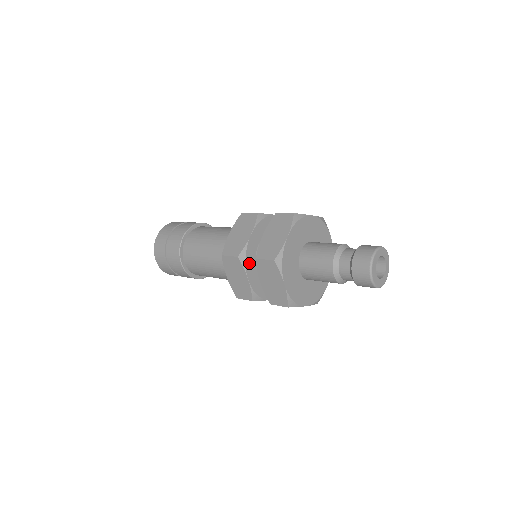
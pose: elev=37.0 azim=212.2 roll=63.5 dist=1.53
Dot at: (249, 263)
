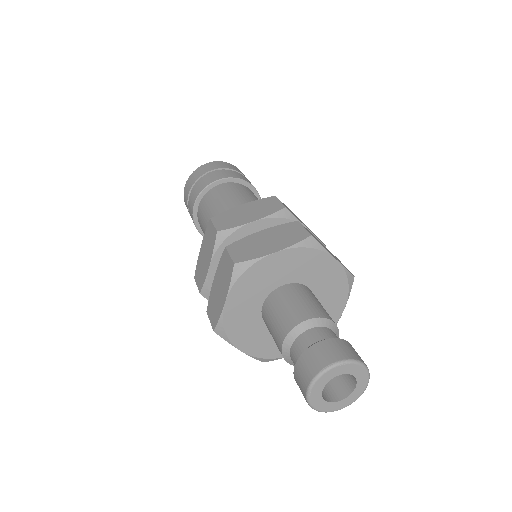
Dot at: occluded
